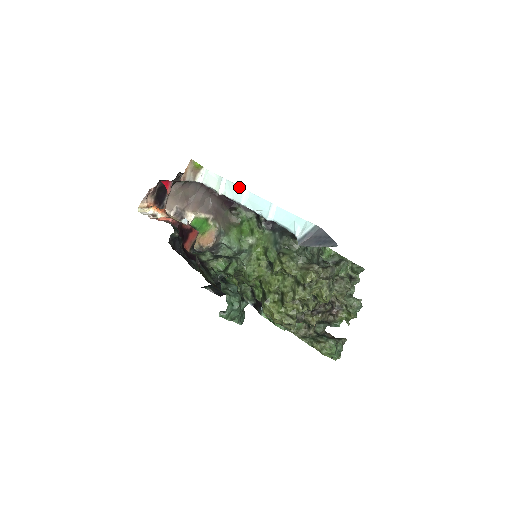
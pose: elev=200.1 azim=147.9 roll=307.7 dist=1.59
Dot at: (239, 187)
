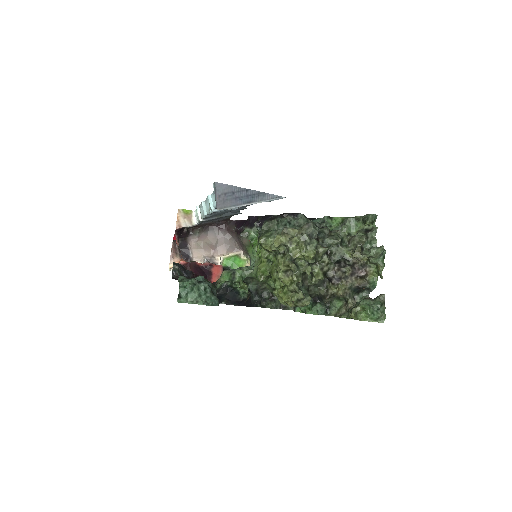
Dot at: (201, 204)
